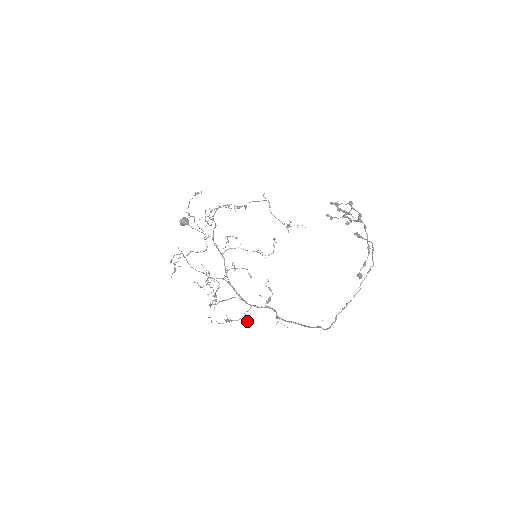
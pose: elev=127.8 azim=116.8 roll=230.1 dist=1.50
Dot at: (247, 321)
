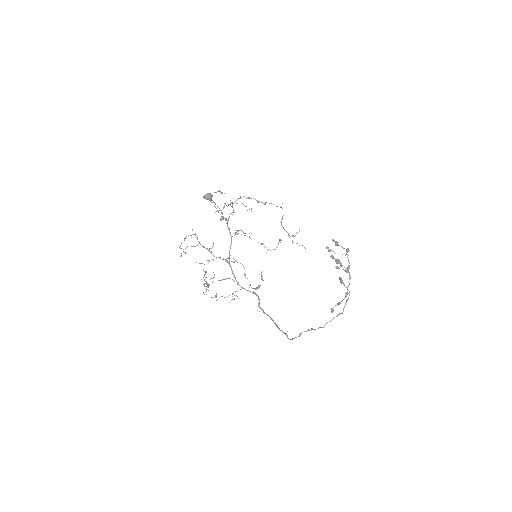
Dot at: (234, 299)
